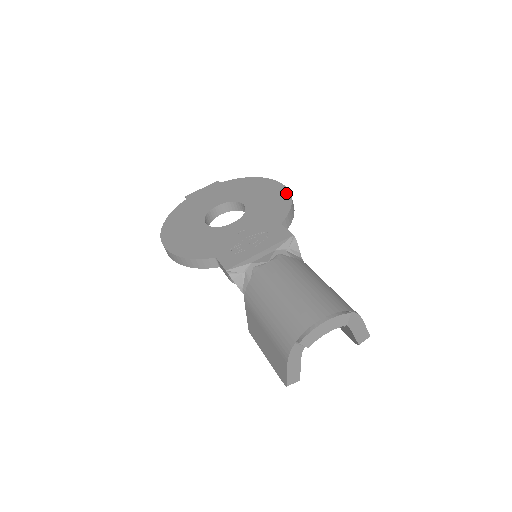
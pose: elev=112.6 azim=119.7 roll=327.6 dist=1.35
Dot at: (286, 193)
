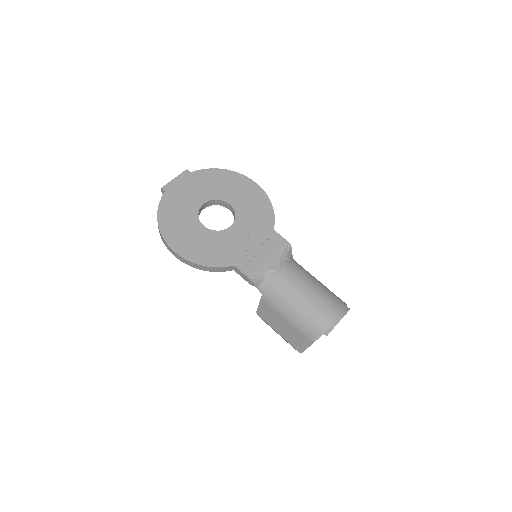
Dot at: (263, 194)
